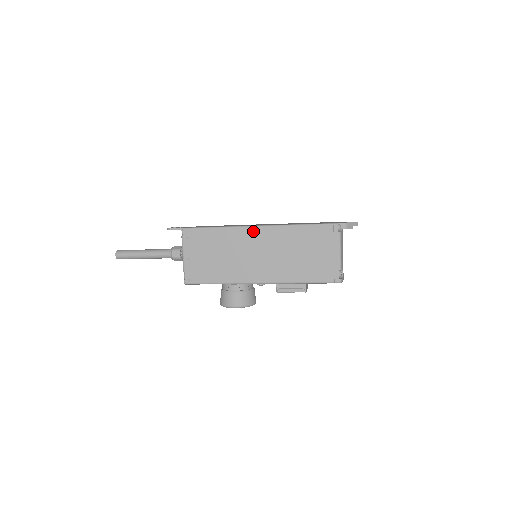
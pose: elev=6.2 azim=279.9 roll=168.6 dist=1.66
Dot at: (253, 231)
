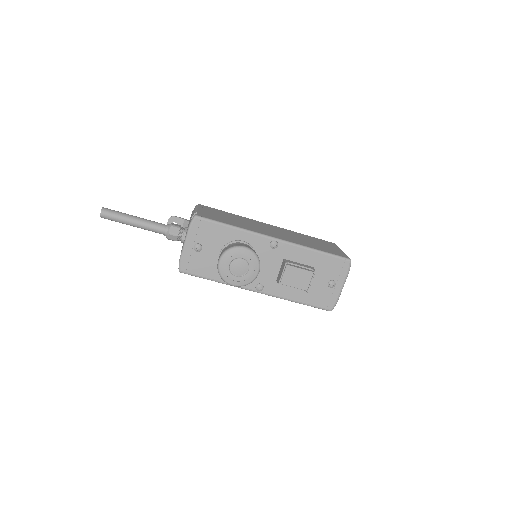
Dot at: (265, 224)
